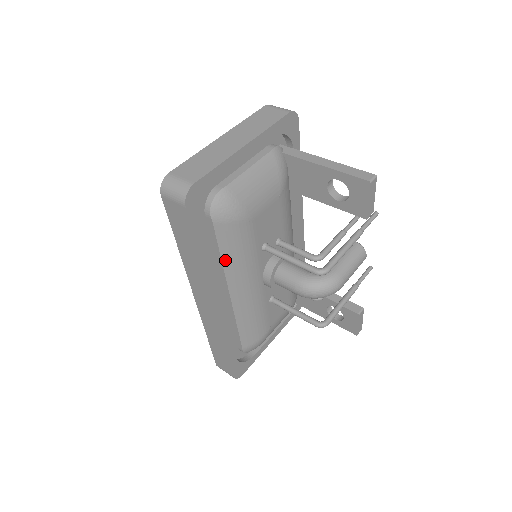
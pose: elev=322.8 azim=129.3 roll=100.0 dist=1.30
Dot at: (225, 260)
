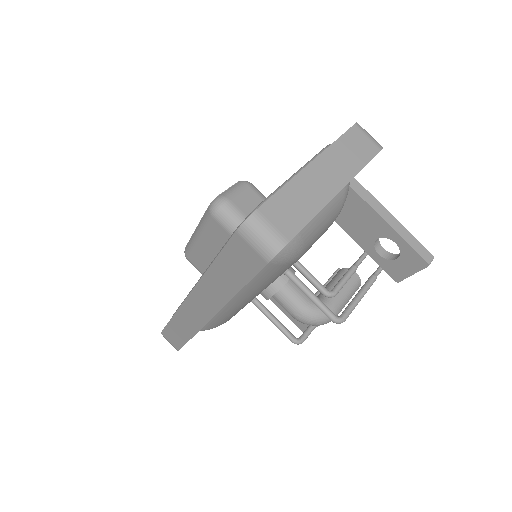
Dot at: (250, 284)
